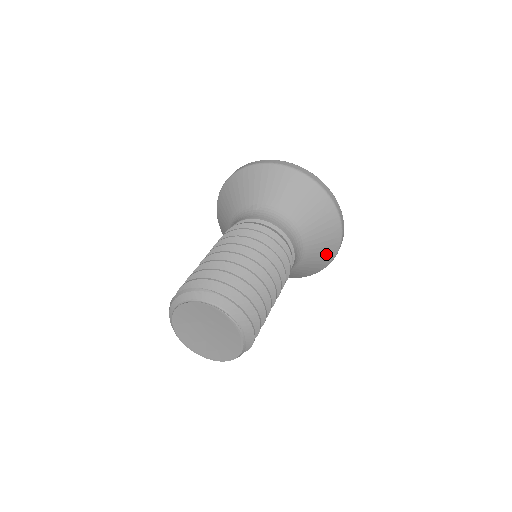
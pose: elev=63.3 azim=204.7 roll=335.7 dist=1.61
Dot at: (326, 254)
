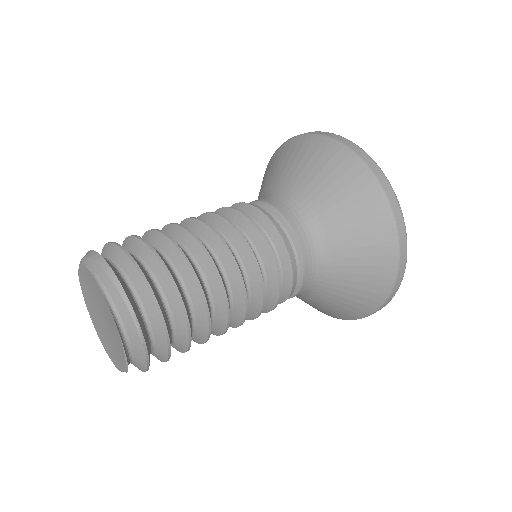
Dot at: occluded
